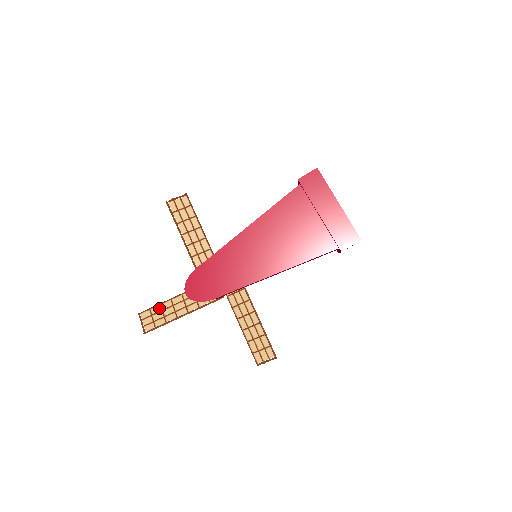
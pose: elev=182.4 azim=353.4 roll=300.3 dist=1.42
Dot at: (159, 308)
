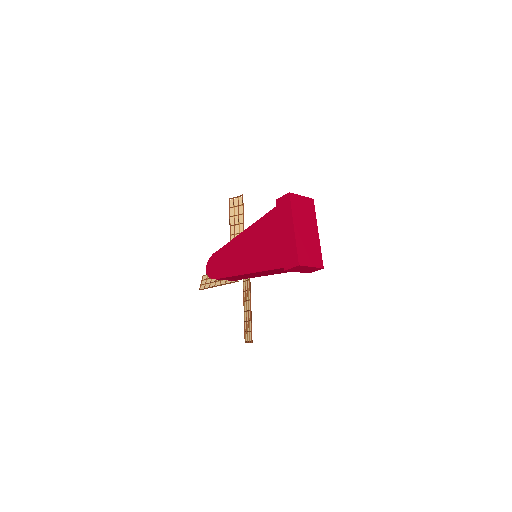
Dot at: occluded
